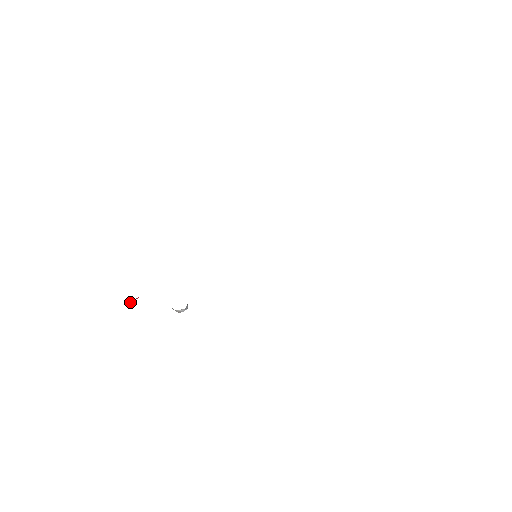
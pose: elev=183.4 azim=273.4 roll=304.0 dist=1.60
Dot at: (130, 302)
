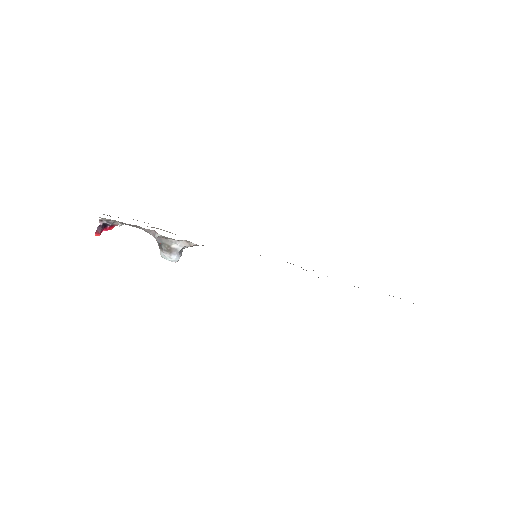
Dot at: (96, 230)
